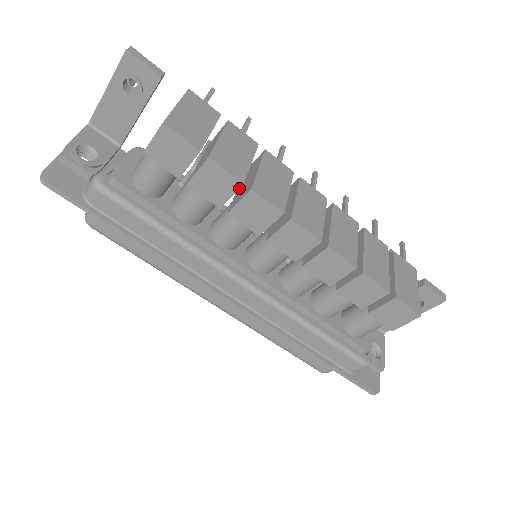
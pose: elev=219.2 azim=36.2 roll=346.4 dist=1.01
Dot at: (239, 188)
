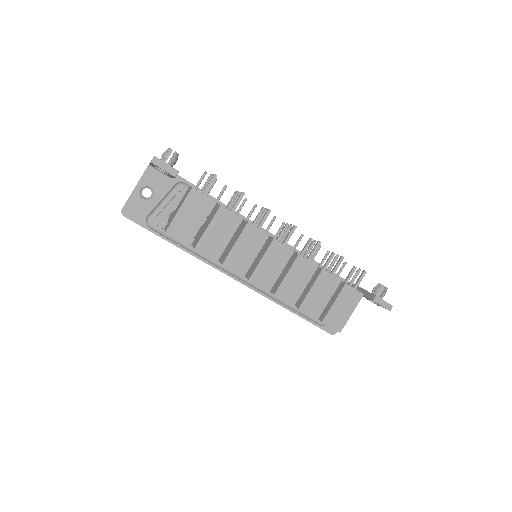
Dot at: (230, 240)
